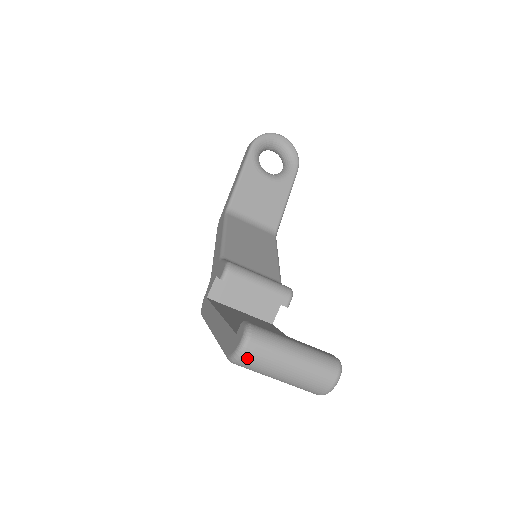
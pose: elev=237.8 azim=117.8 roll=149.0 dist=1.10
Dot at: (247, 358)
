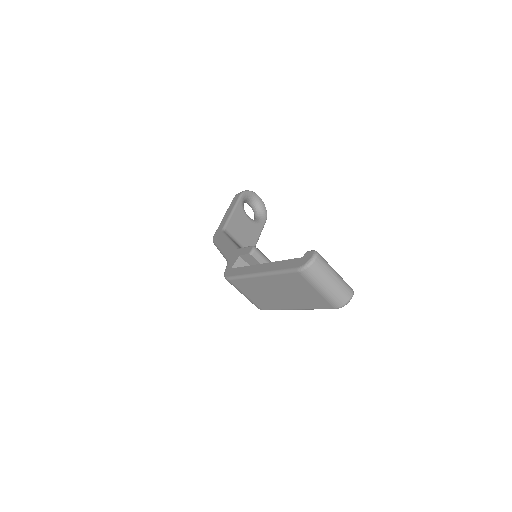
Dot at: (314, 267)
